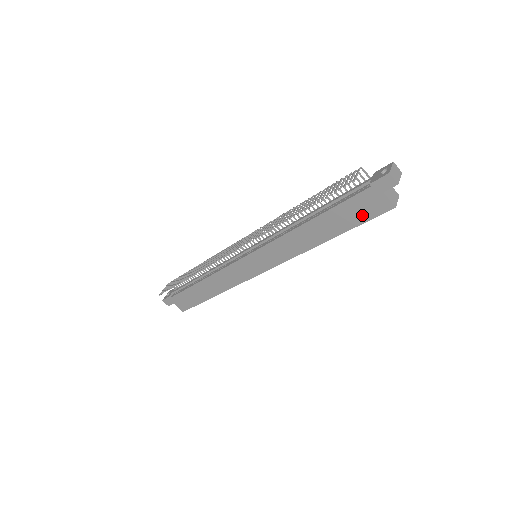
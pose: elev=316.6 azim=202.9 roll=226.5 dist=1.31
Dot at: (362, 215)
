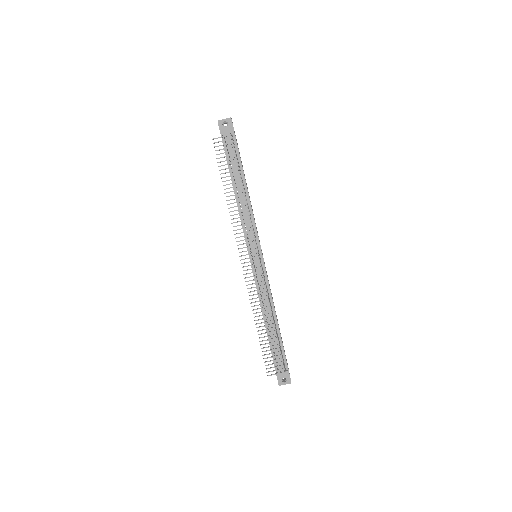
Dot at: occluded
